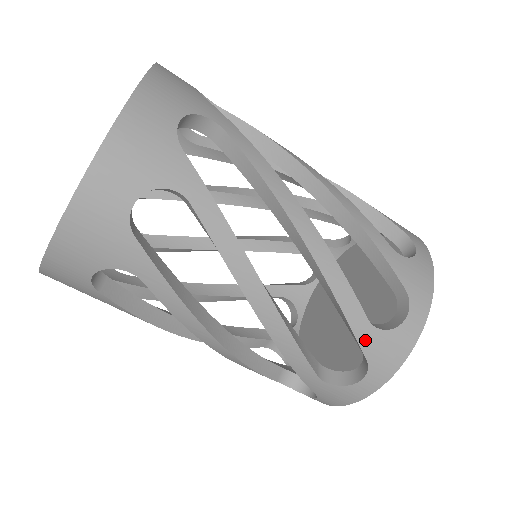
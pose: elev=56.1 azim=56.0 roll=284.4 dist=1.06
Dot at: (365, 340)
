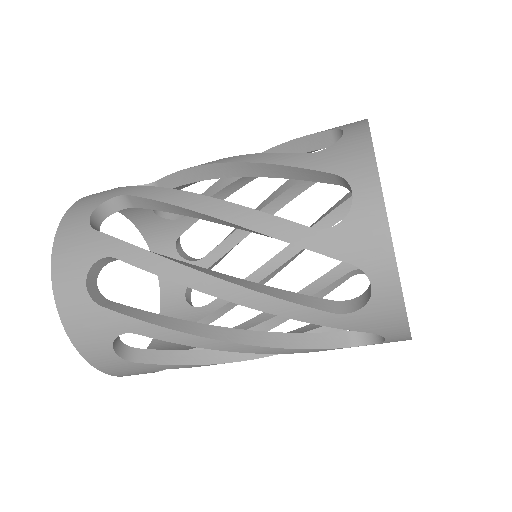
Dot at: (348, 325)
